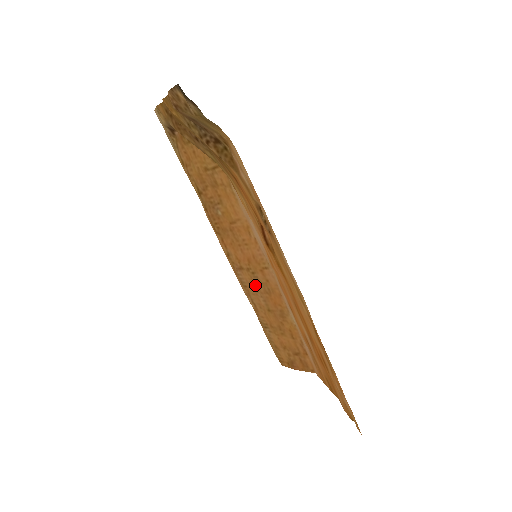
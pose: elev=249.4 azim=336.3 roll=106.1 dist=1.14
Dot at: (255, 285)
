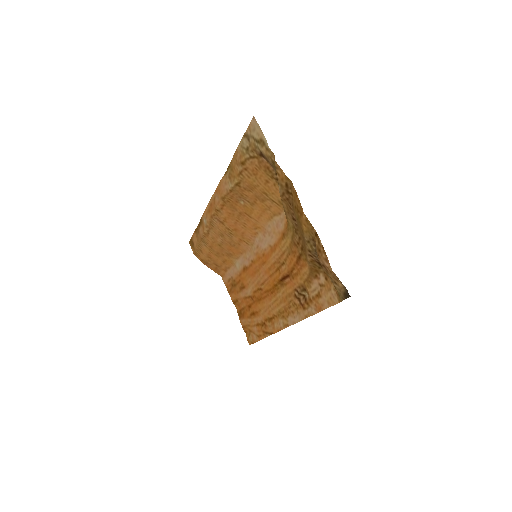
Dot at: (224, 235)
